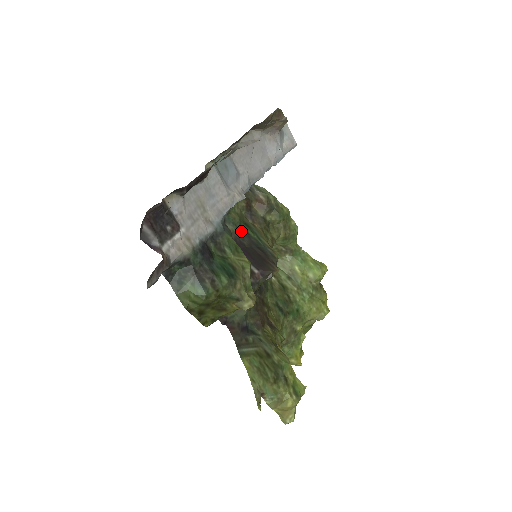
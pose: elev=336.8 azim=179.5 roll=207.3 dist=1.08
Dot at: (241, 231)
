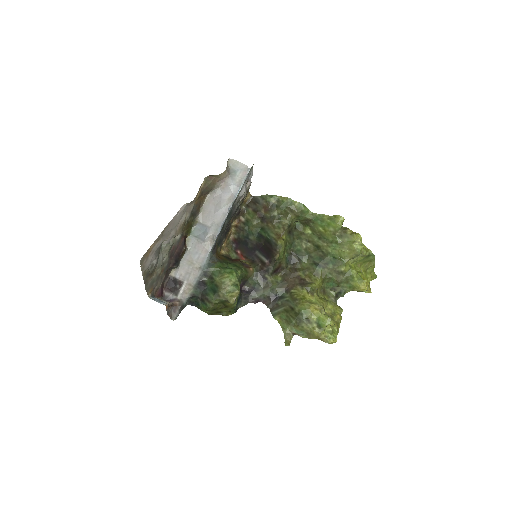
Dot at: (258, 236)
